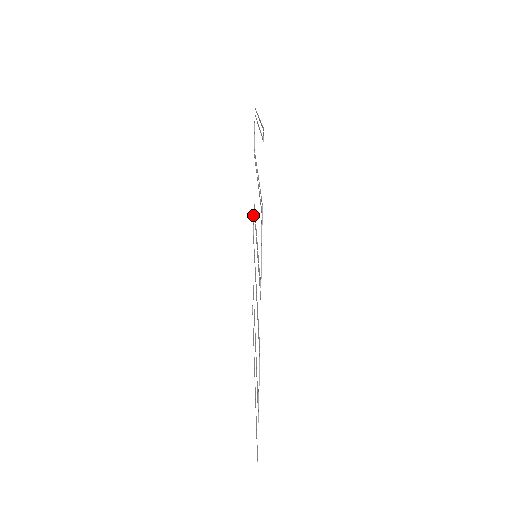
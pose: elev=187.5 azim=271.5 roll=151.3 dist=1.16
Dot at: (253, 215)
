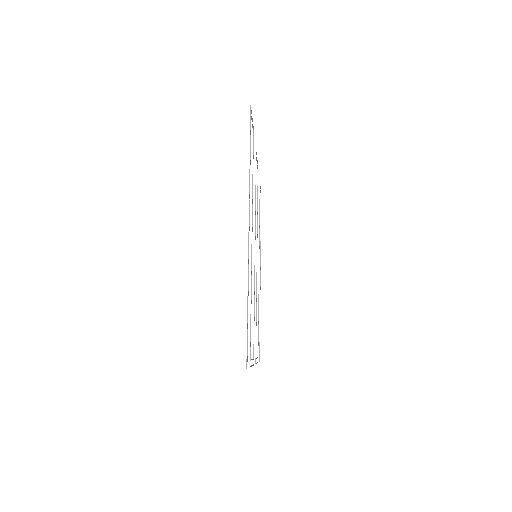
Dot at: occluded
